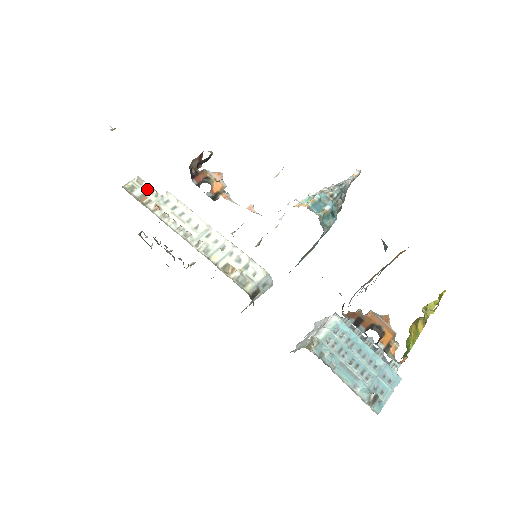
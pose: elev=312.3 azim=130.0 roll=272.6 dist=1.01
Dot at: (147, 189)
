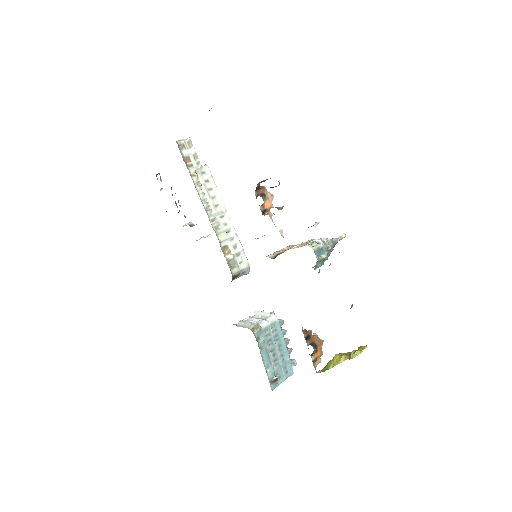
Dot at: (193, 154)
